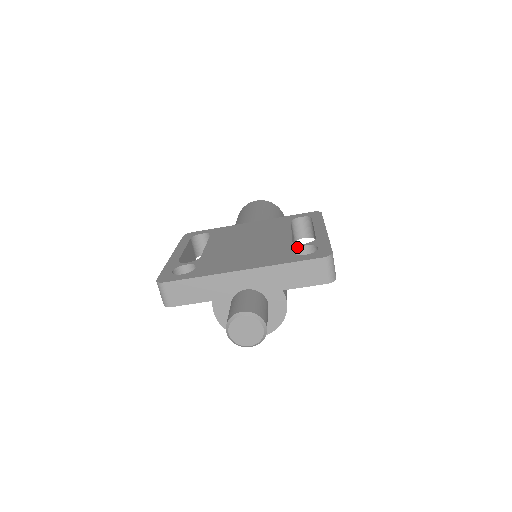
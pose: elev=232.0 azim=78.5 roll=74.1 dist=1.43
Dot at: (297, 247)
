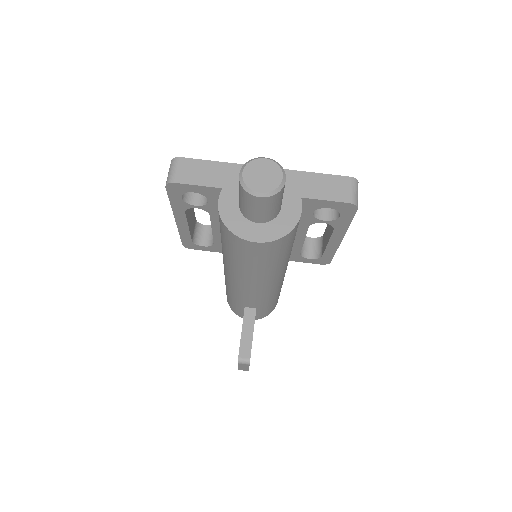
Dot at: occluded
